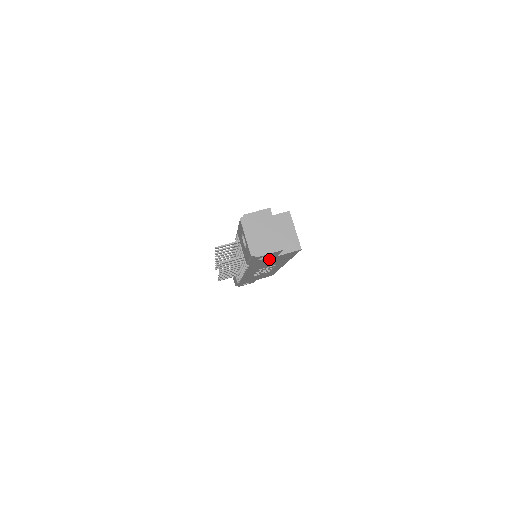
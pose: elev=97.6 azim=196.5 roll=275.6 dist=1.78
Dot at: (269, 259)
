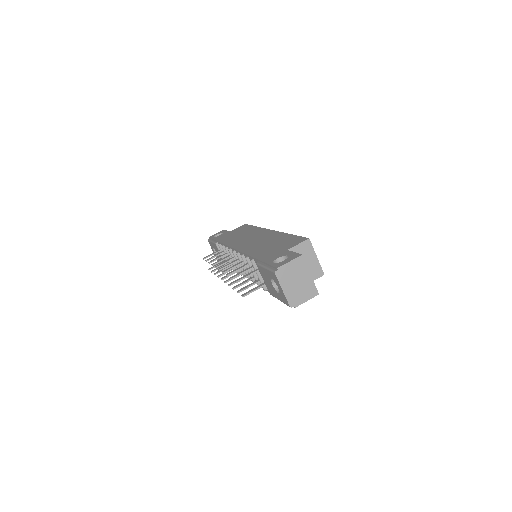
Dot at: occluded
